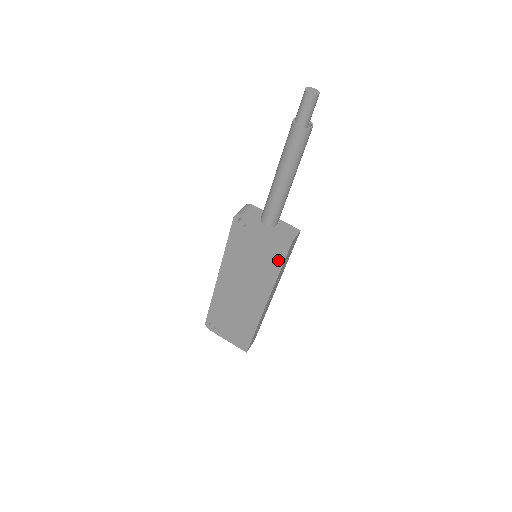
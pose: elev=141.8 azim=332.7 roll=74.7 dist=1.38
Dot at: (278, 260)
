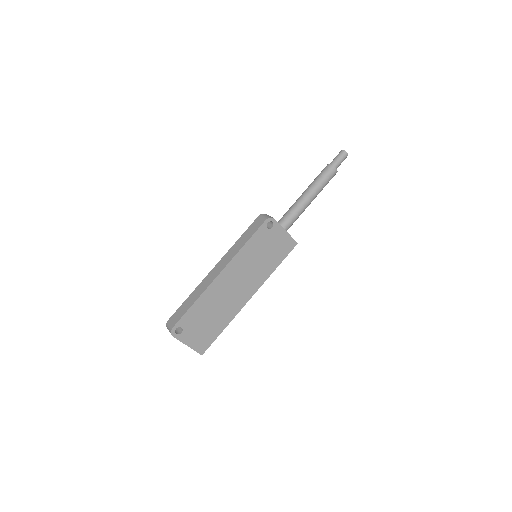
Dot at: (281, 258)
